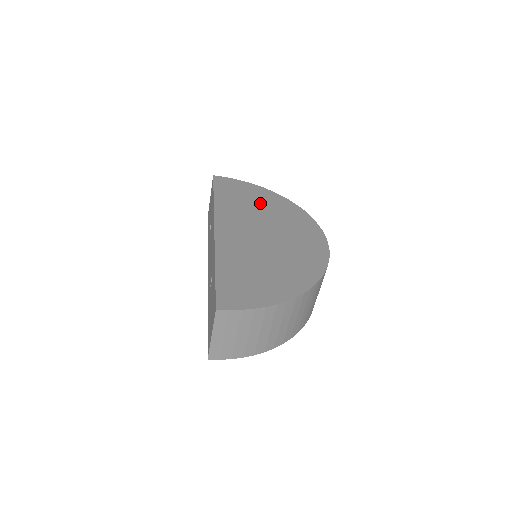
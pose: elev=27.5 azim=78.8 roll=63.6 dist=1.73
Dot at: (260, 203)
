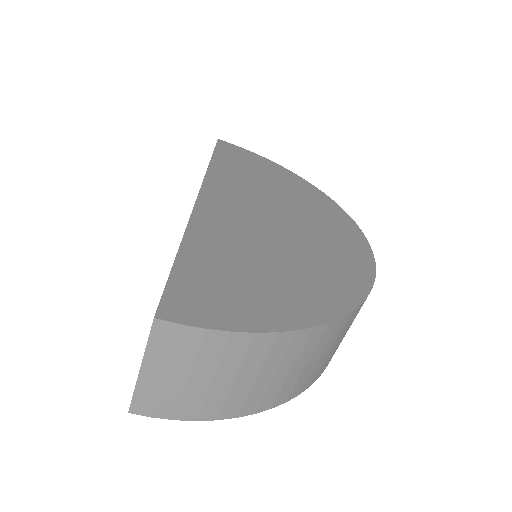
Dot at: (277, 183)
